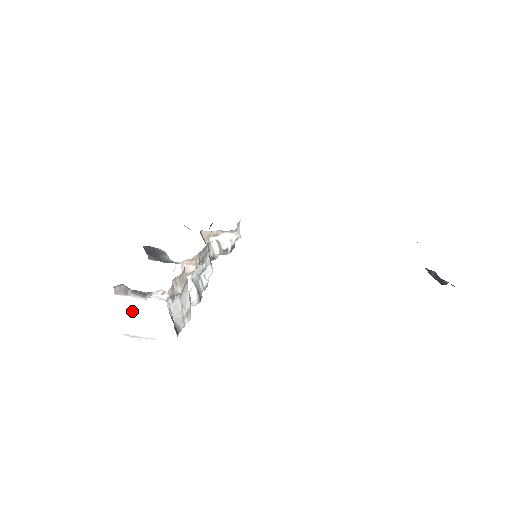
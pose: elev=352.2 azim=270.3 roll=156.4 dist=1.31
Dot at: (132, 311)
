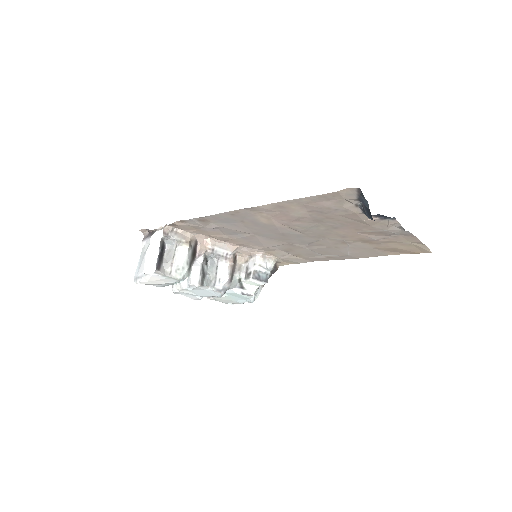
Dot at: (144, 253)
